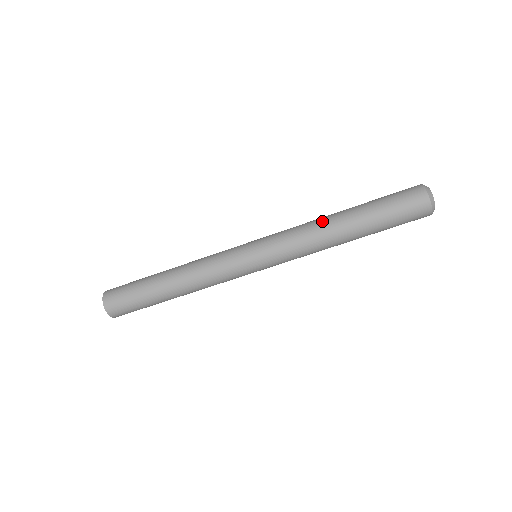
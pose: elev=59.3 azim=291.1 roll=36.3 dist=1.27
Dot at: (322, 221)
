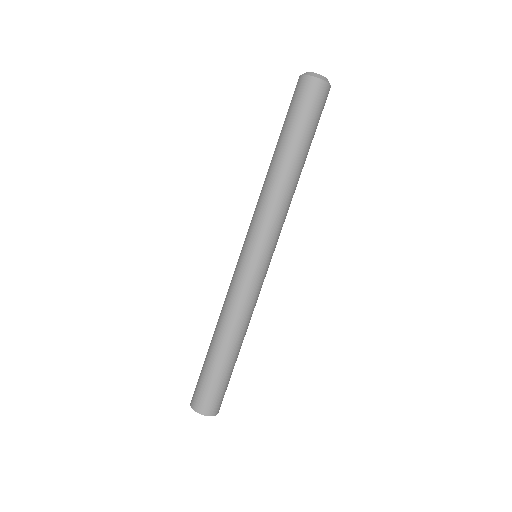
Dot at: occluded
